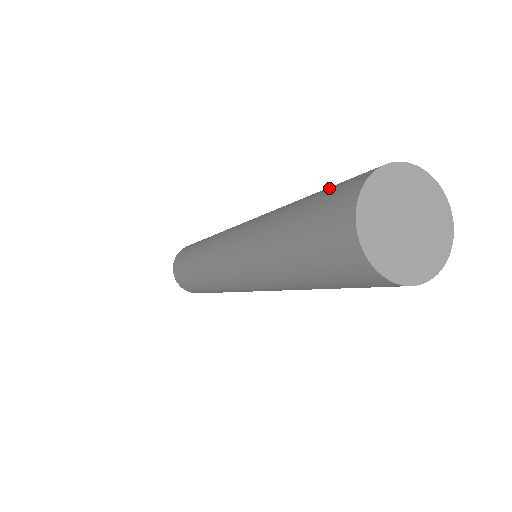
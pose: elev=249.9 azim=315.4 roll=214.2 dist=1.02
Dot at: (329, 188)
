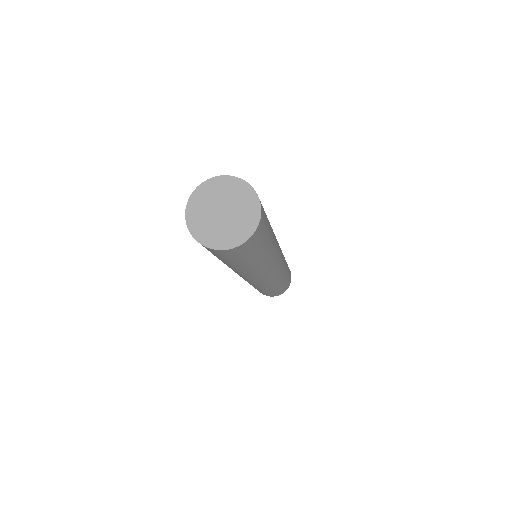
Dot at: occluded
